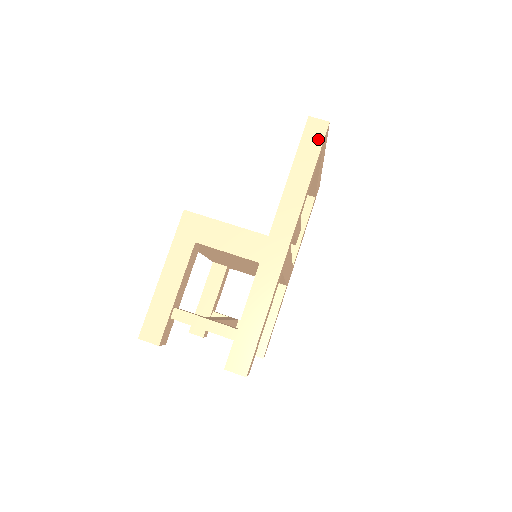
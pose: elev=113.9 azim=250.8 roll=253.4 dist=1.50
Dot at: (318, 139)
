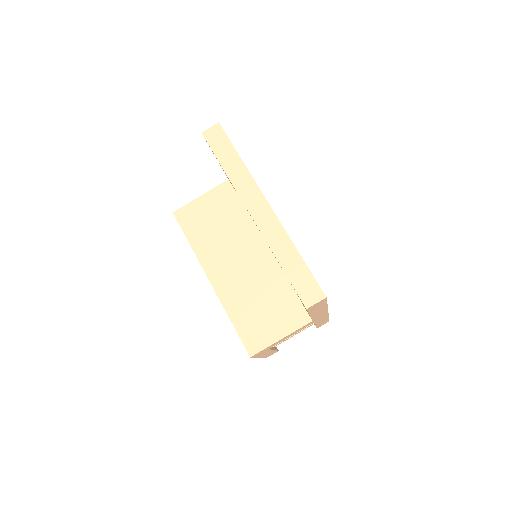
Dot at: (322, 303)
